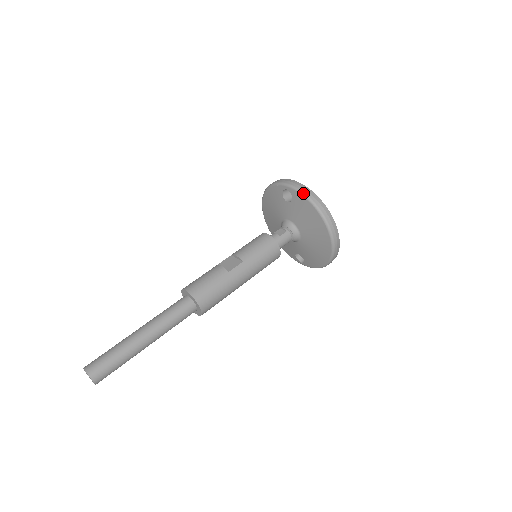
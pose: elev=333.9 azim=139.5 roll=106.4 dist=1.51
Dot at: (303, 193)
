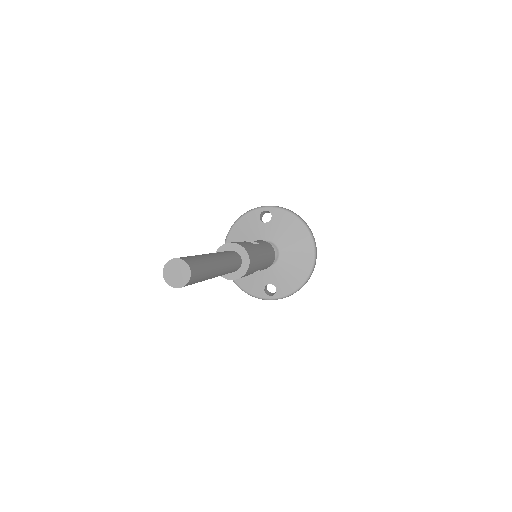
Dot at: (284, 208)
